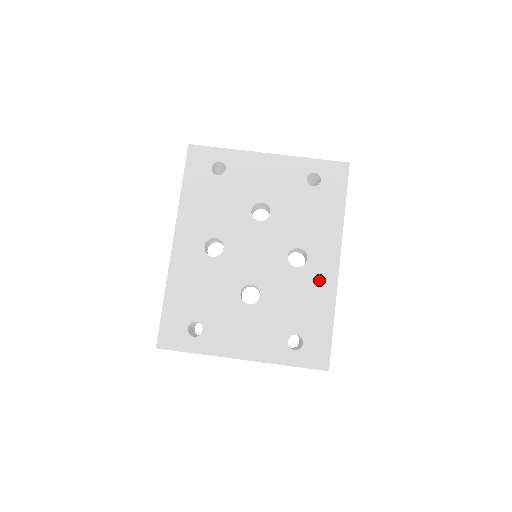
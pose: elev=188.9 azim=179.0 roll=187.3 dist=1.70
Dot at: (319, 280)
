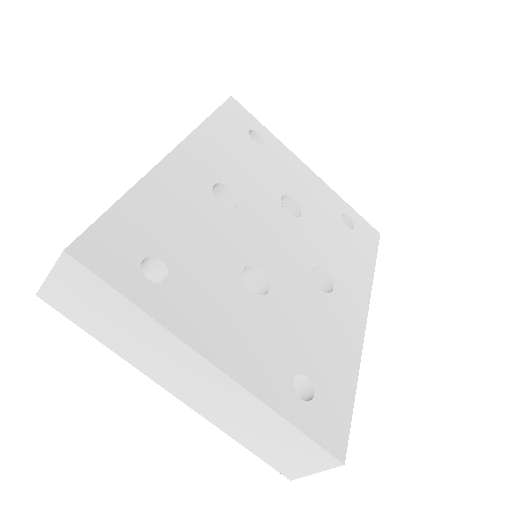
Dot at: (344, 322)
